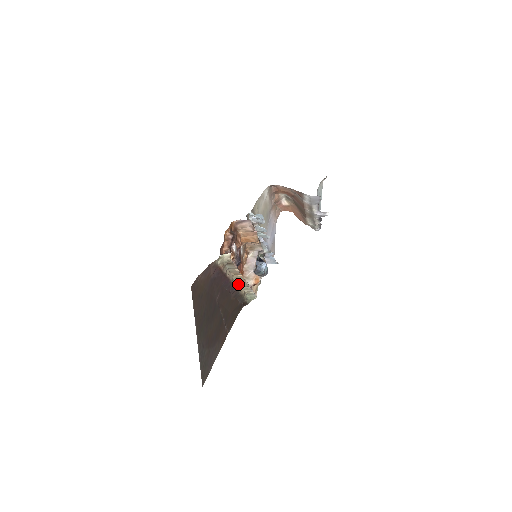
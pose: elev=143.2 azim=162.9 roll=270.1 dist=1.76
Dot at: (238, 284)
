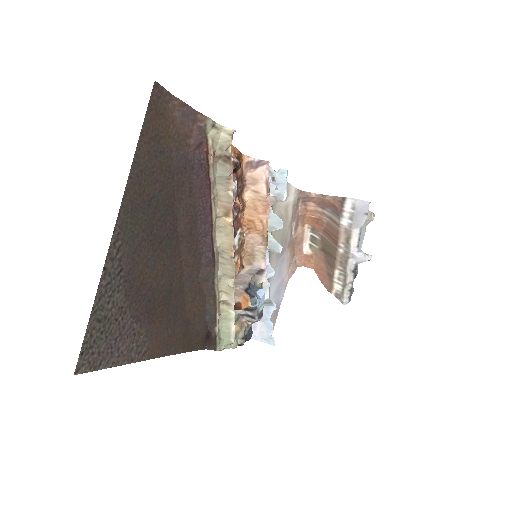
Dot at: (218, 259)
